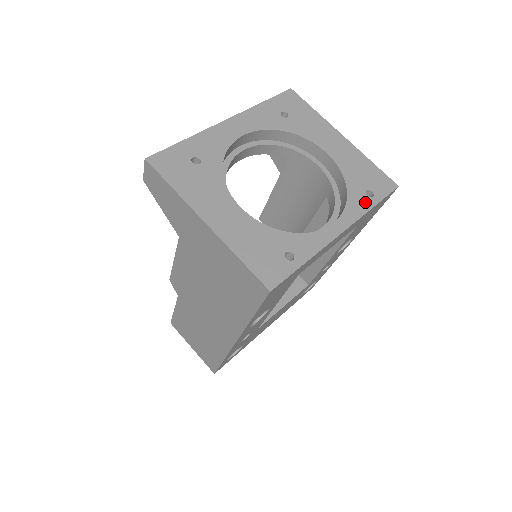
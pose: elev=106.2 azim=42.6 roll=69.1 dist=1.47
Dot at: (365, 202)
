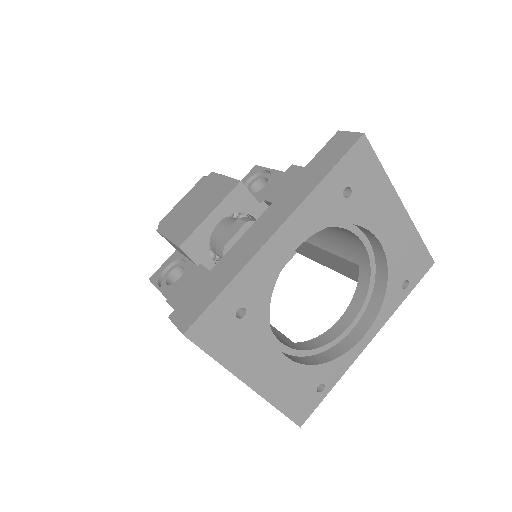
Dot at: (399, 297)
